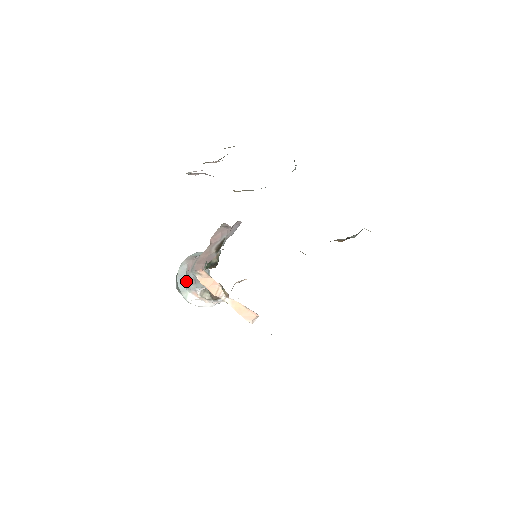
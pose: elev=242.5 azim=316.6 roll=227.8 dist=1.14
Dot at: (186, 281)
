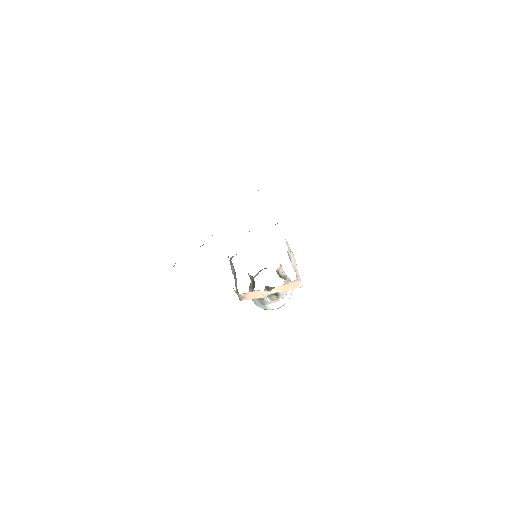
Dot at: (259, 302)
